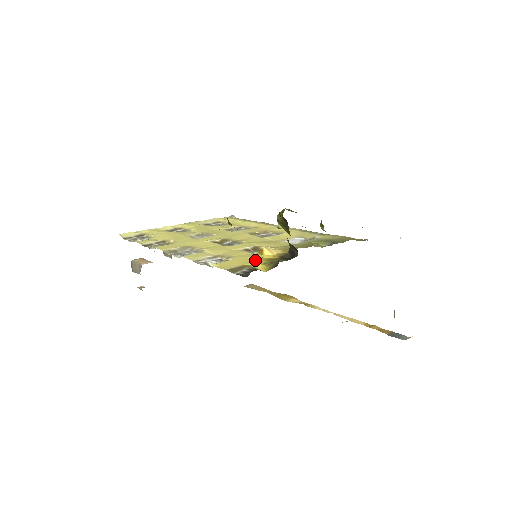
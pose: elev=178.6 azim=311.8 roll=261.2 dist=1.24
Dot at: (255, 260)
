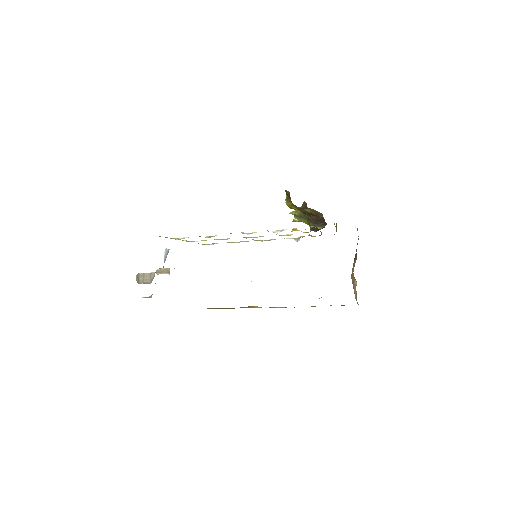
Dot at: occluded
